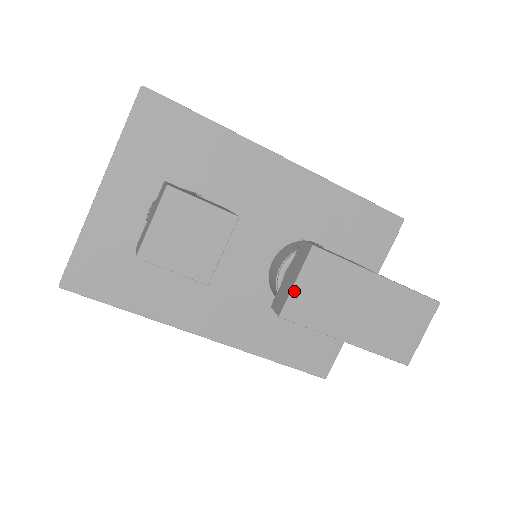
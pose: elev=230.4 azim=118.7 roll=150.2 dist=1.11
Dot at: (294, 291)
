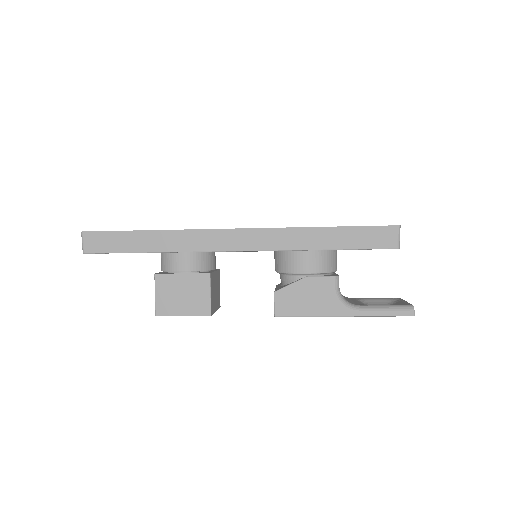
Dot at: occluded
